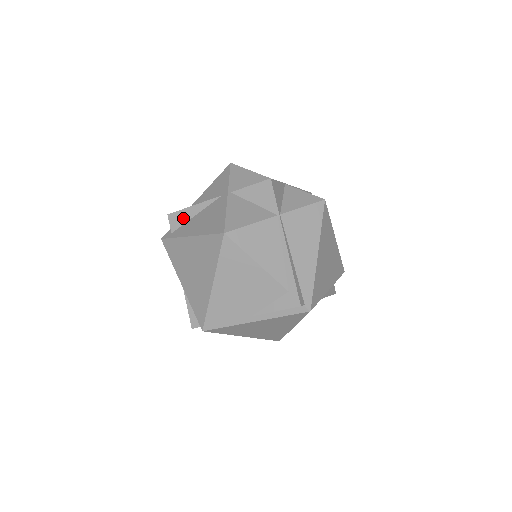
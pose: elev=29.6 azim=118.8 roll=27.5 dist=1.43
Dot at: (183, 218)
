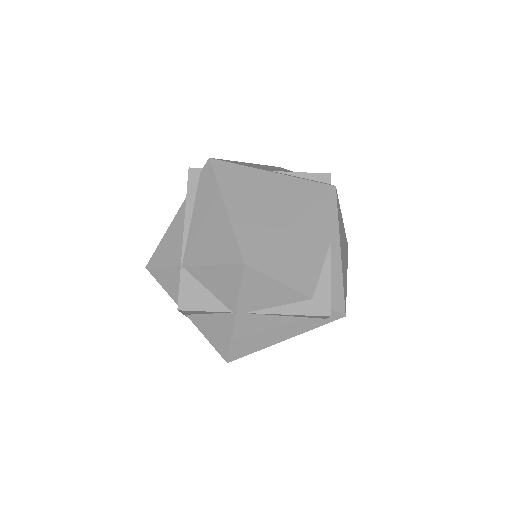
Dot at: occluded
